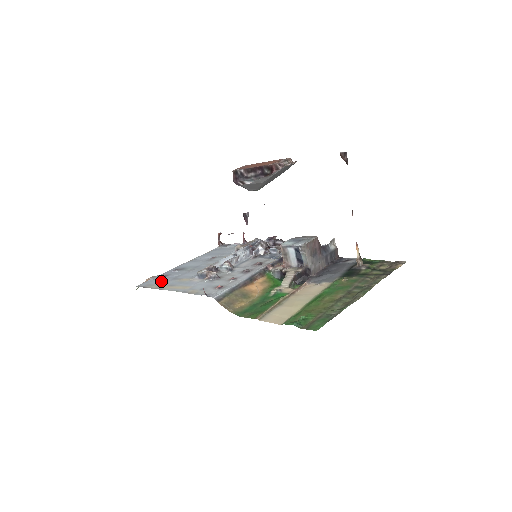
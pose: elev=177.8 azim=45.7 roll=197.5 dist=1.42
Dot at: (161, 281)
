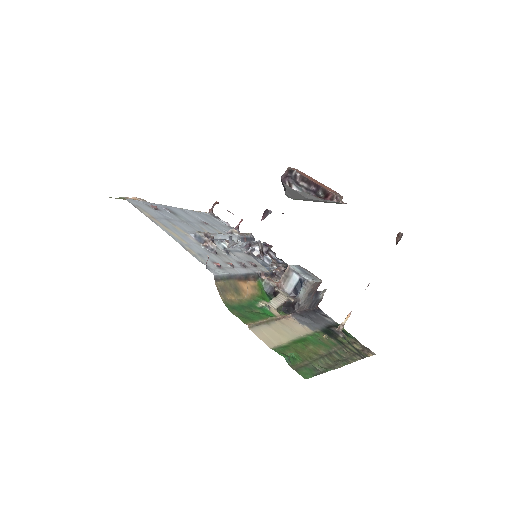
Dot at: (153, 212)
